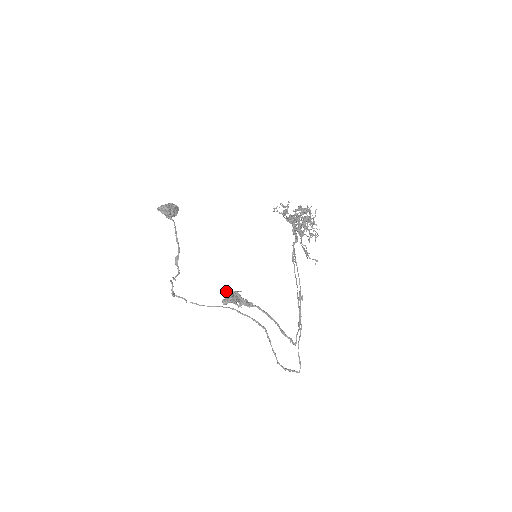
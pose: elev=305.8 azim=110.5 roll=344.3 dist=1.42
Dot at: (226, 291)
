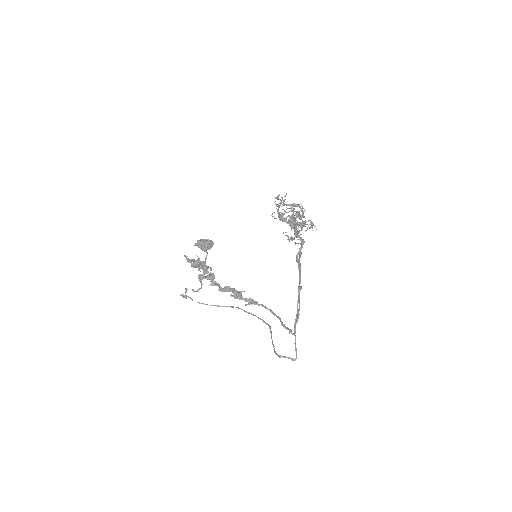
Dot at: (209, 273)
